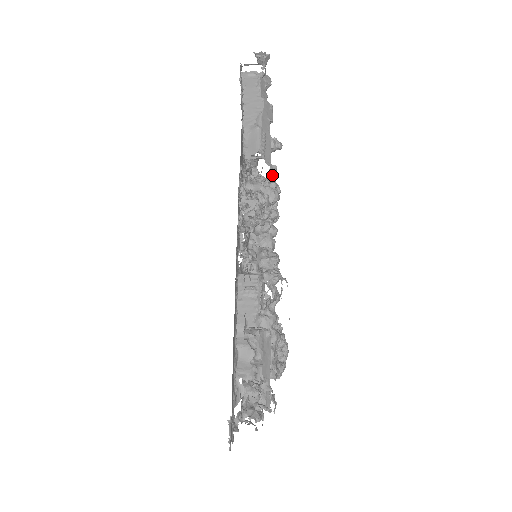
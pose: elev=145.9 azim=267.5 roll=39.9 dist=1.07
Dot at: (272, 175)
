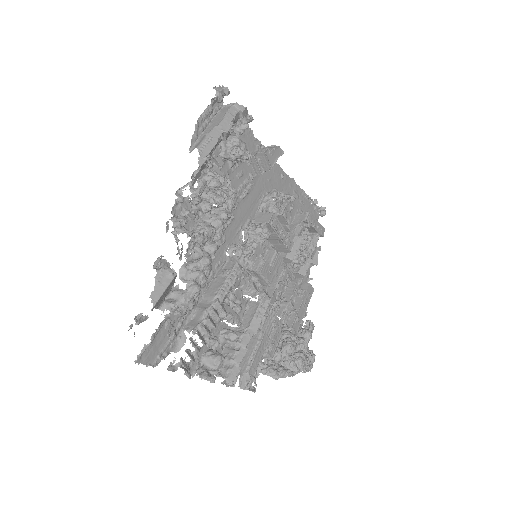
Dot at: (199, 162)
